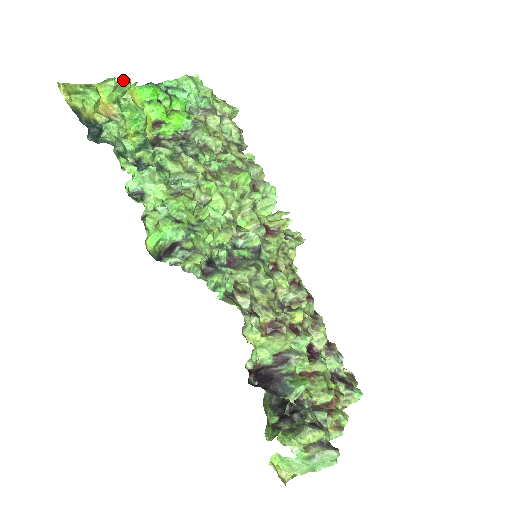
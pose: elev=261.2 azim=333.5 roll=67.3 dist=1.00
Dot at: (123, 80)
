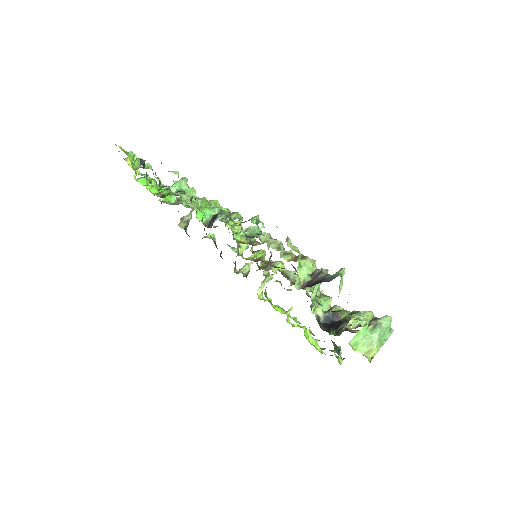
Dot at: (138, 158)
